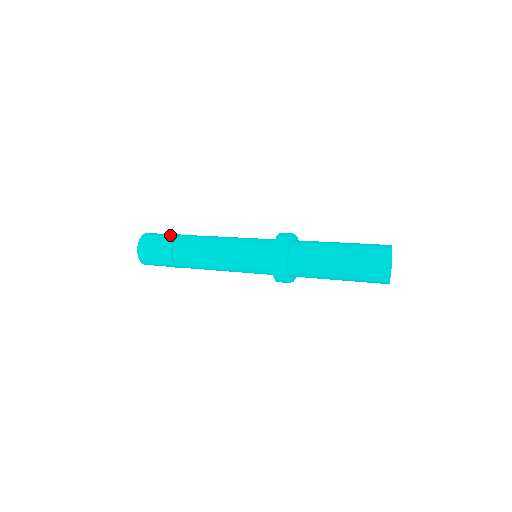
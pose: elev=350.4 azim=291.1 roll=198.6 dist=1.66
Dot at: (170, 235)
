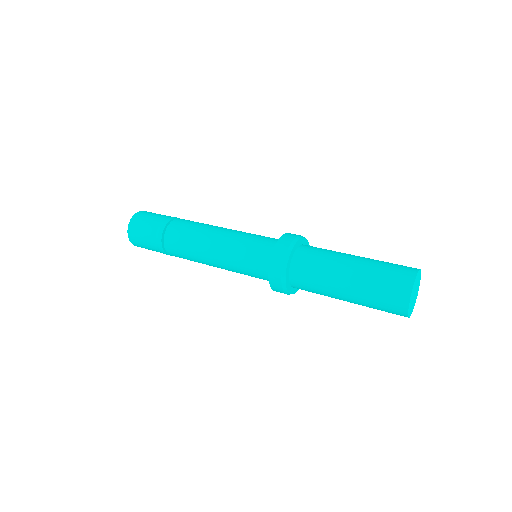
Dot at: occluded
